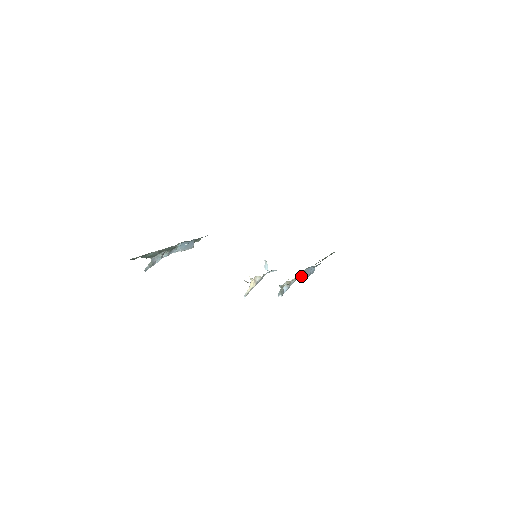
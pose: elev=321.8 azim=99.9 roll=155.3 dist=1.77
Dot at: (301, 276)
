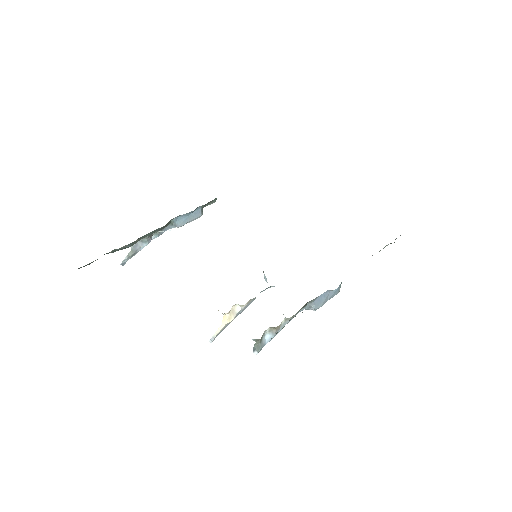
Dot at: (307, 307)
